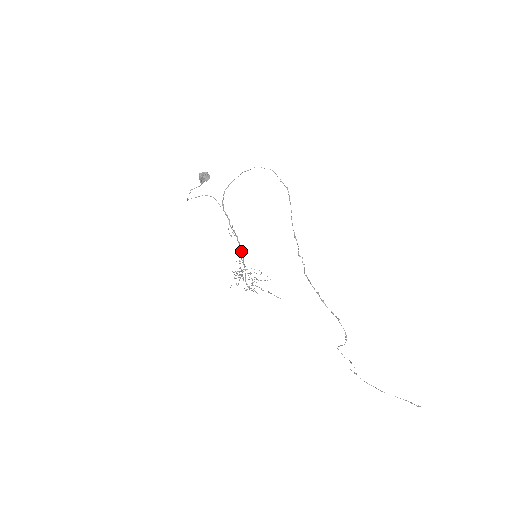
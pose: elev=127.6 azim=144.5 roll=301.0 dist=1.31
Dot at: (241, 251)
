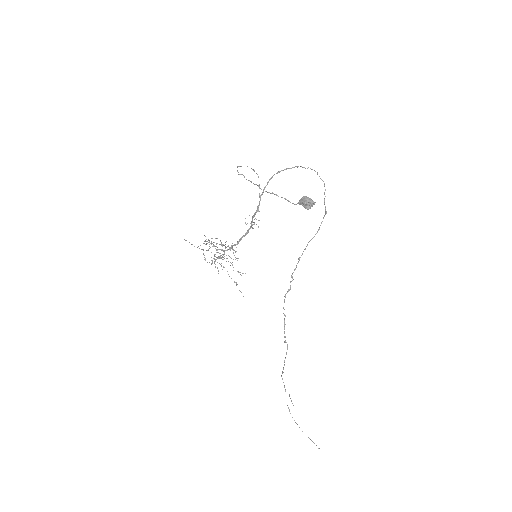
Dot at: occluded
